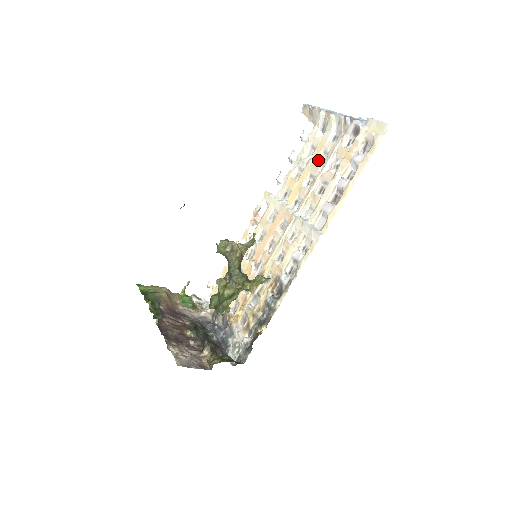
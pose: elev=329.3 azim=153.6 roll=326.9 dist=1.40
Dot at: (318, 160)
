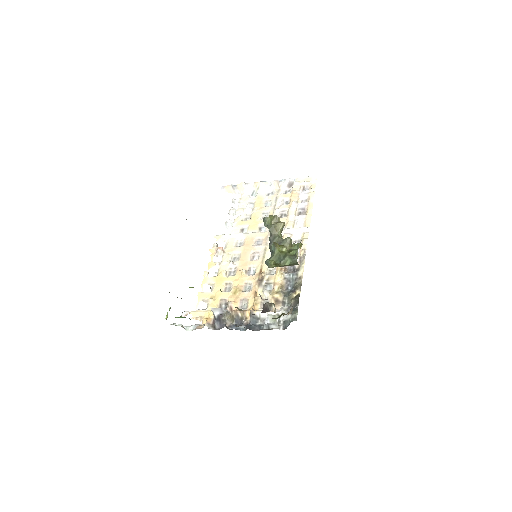
Dot at: (263, 206)
